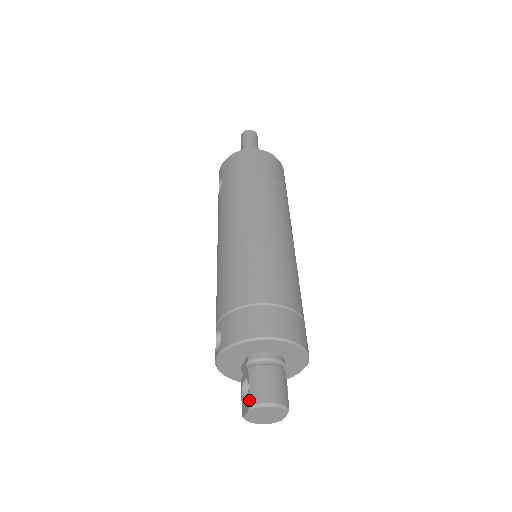
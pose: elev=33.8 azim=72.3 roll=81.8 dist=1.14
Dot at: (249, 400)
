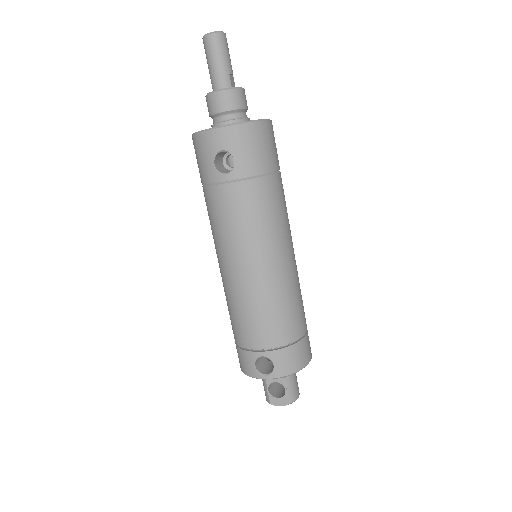
Dot at: (288, 400)
